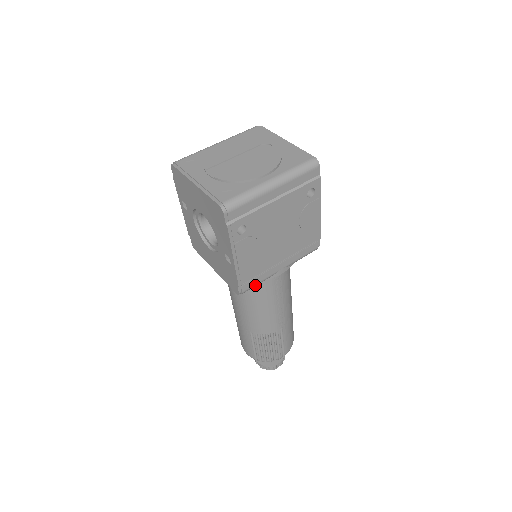
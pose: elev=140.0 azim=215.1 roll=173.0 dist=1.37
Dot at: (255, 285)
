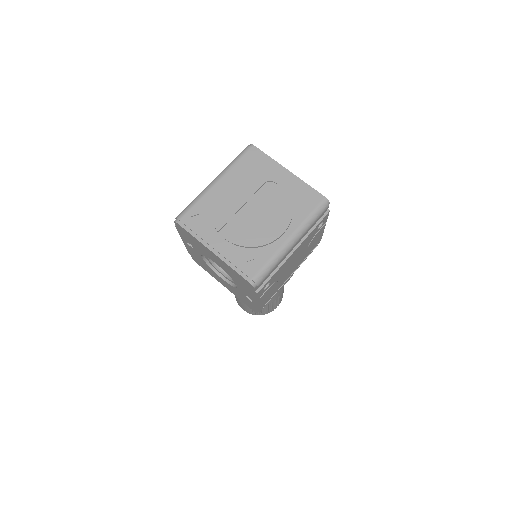
Dot at: occluded
